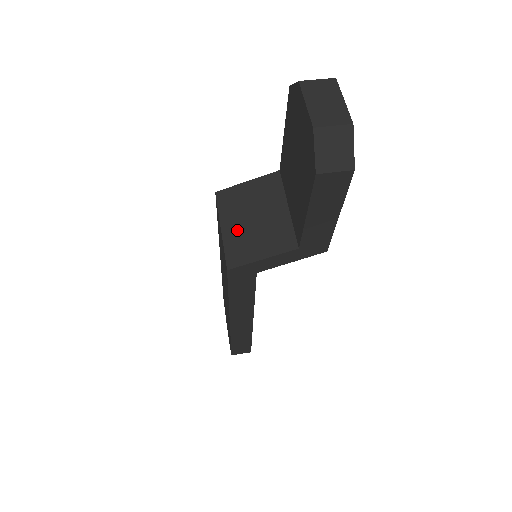
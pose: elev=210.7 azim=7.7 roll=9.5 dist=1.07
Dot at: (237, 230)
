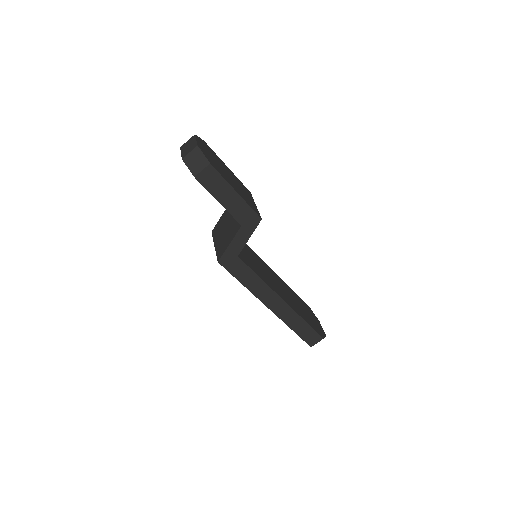
Dot at: (220, 241)
